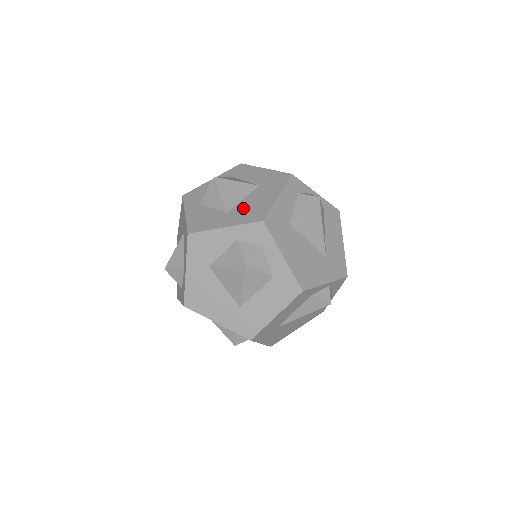
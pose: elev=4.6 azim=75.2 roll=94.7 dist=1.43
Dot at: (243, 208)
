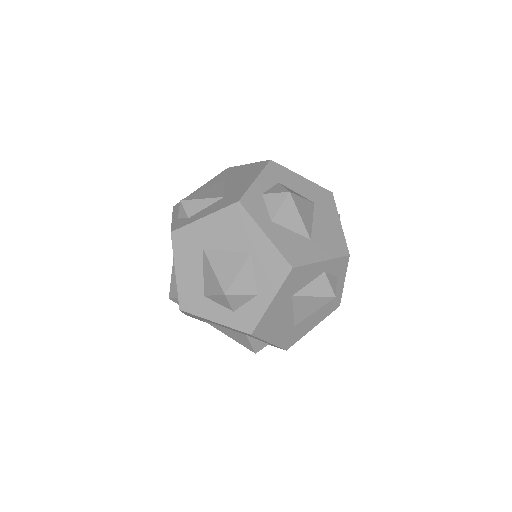
Dot at: (322, 235)
